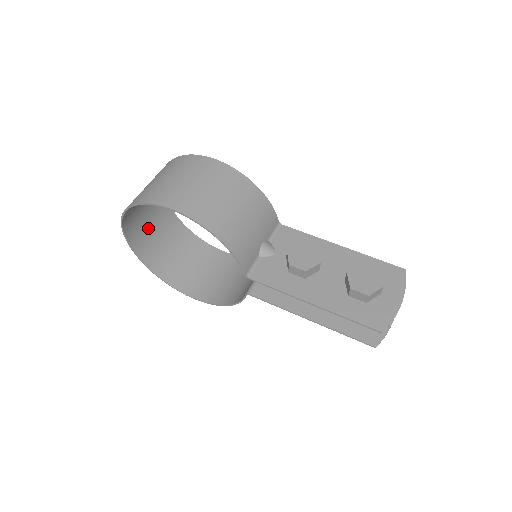
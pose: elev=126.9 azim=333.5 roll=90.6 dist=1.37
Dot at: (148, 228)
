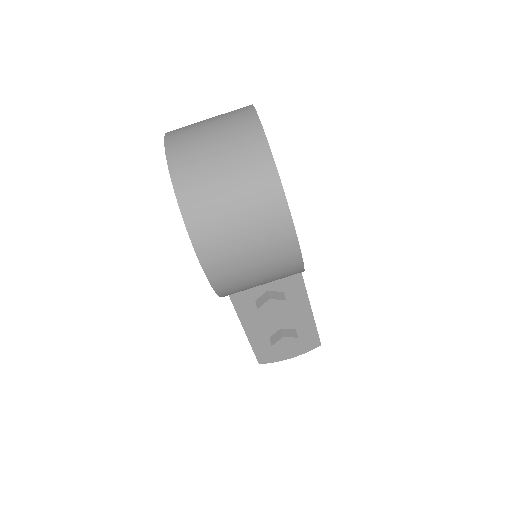
Dot at: occluded
